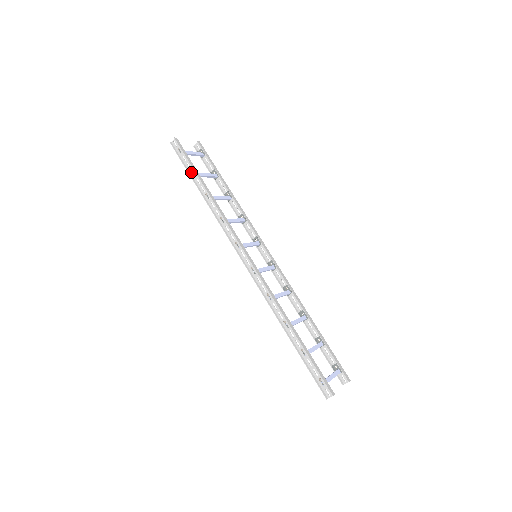
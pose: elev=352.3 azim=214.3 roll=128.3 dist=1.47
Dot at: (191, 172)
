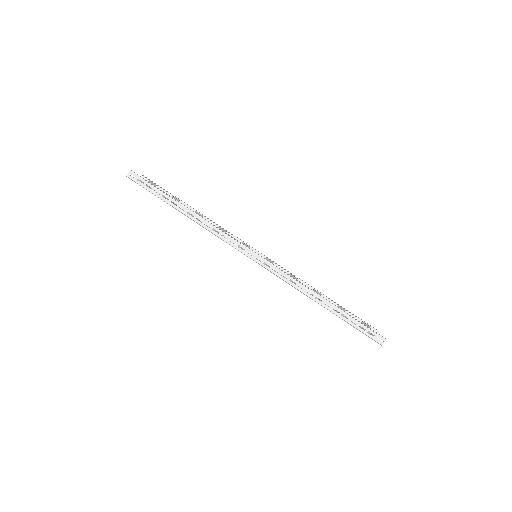
Dot at: (162, 198)
